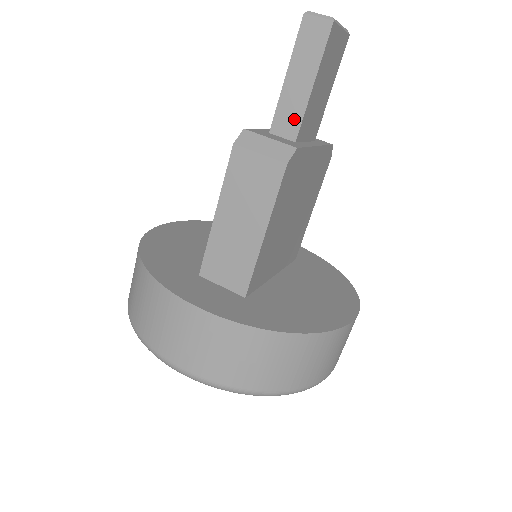
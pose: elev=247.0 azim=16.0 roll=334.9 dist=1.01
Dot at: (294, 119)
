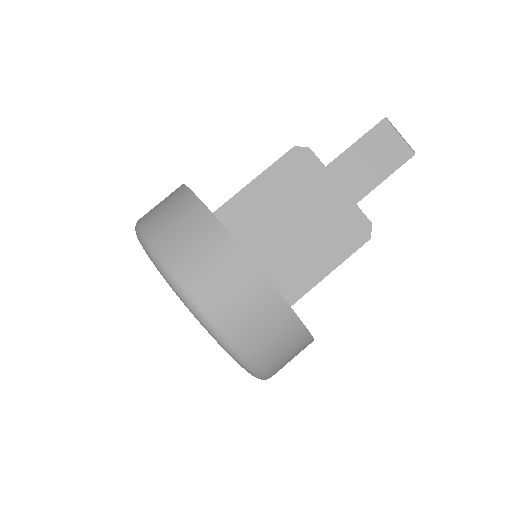
Dot at: (333, 161)
